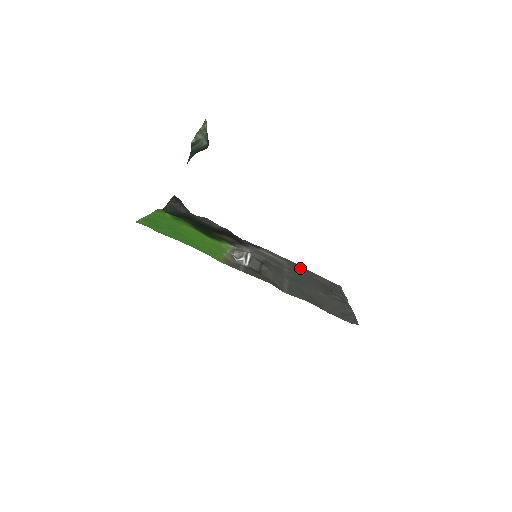
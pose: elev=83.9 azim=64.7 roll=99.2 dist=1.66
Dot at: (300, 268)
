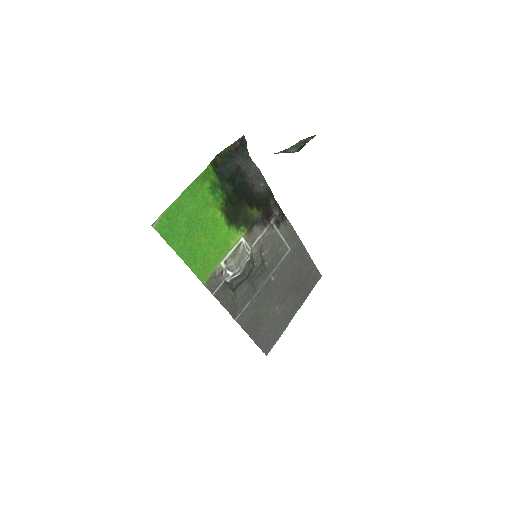
Dot at: (300, 256)
